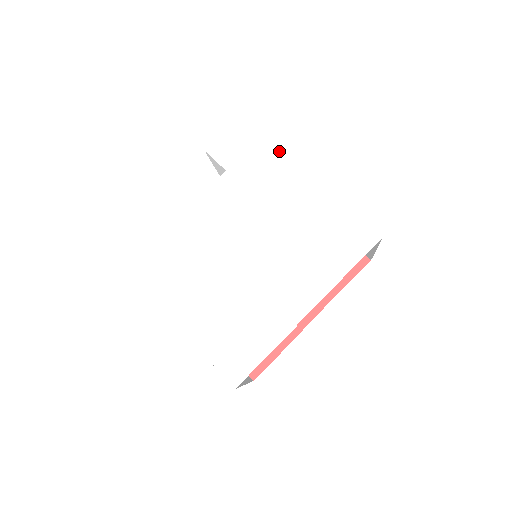
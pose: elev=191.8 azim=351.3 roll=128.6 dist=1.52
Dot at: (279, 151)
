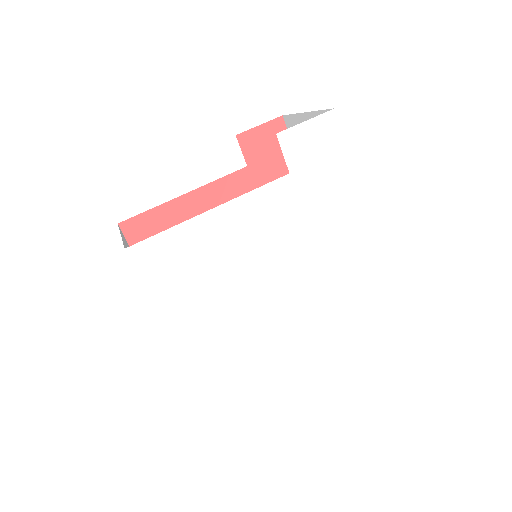
Dot at: (351, 178)
